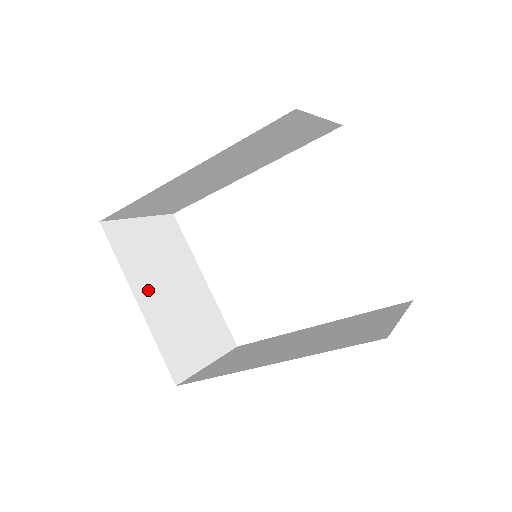
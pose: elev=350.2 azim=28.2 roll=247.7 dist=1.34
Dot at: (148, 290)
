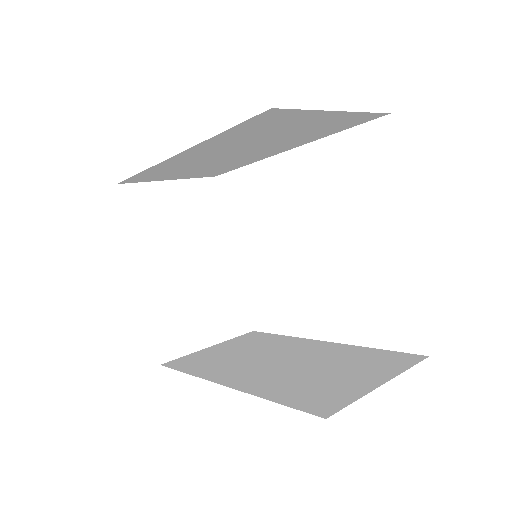
Dot at: (156, 262)
